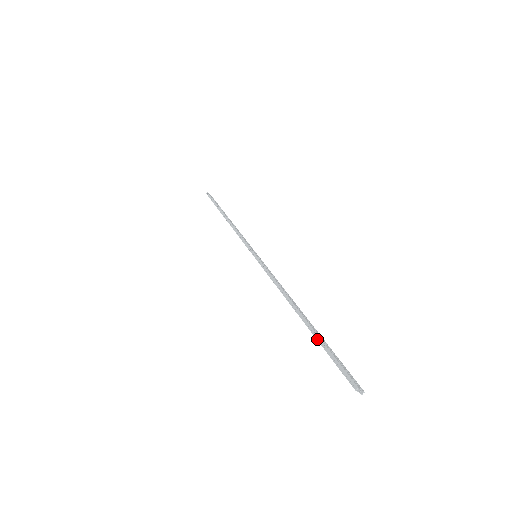
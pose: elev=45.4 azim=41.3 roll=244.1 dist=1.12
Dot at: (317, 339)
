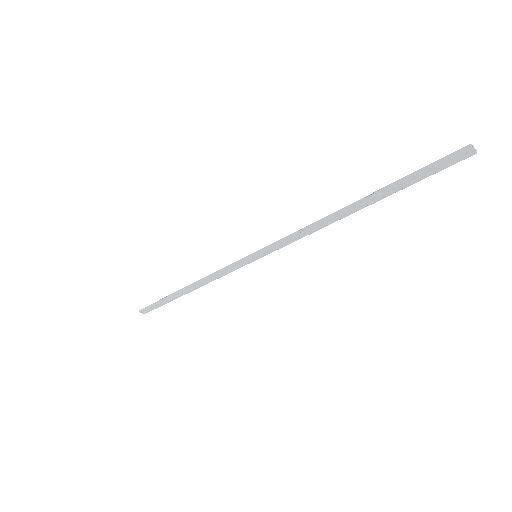
Dot at: (394, 184)
